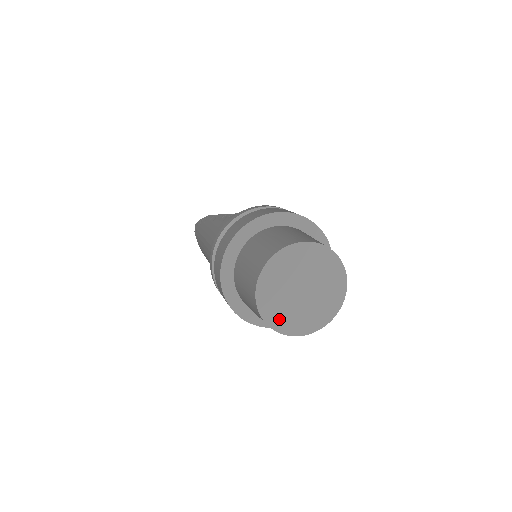
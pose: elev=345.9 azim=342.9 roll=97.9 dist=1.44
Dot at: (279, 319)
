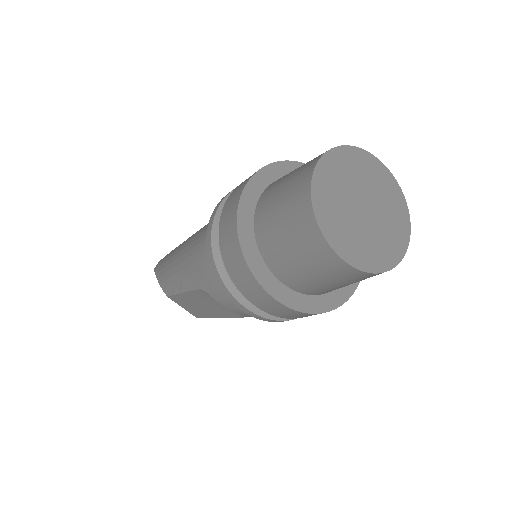
Dot at: (331, 224)
